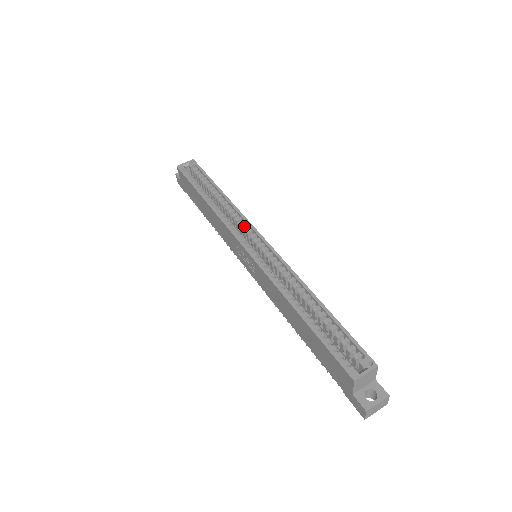
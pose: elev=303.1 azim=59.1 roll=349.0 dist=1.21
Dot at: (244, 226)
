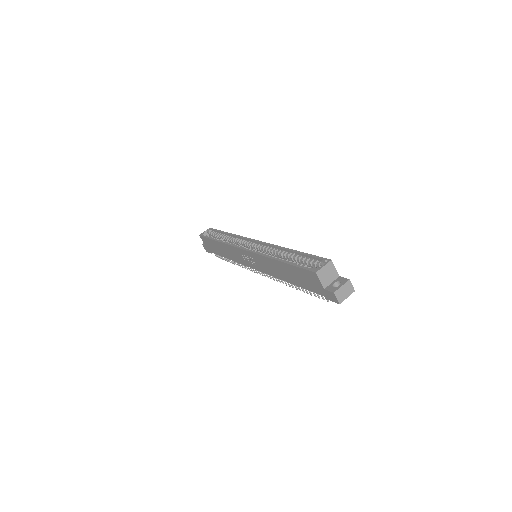
Dot at: (243, 241)
